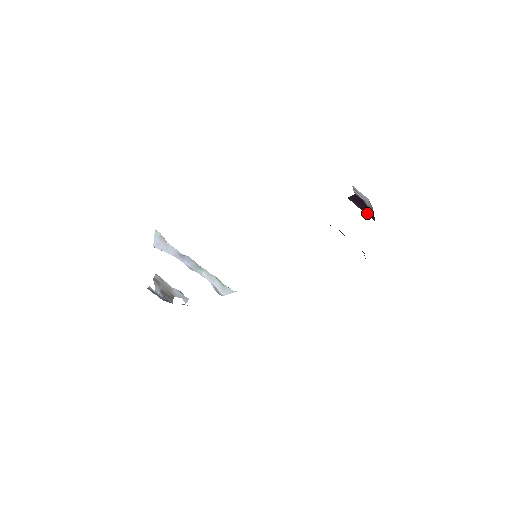
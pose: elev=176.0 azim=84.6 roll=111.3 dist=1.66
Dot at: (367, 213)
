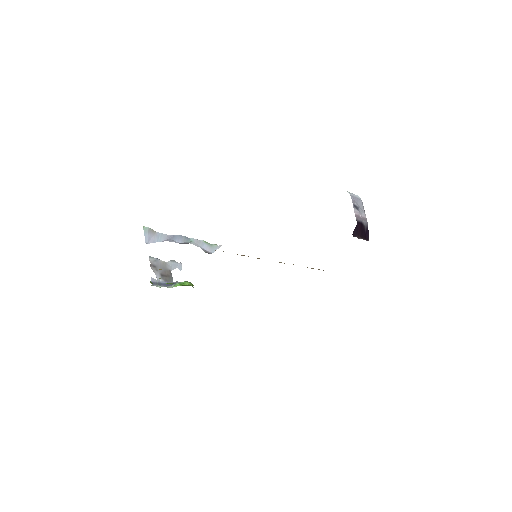
Dot at: (364, 237)
